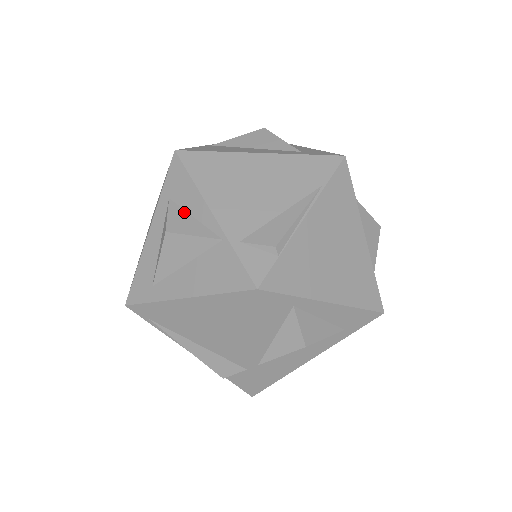
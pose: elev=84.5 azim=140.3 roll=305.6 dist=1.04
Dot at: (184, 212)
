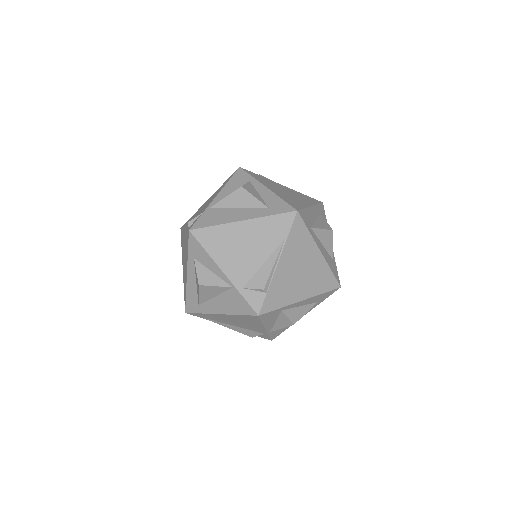
Dot at: (206, 269)
